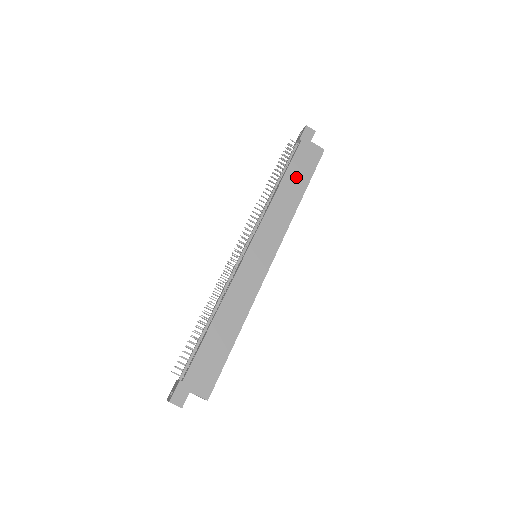
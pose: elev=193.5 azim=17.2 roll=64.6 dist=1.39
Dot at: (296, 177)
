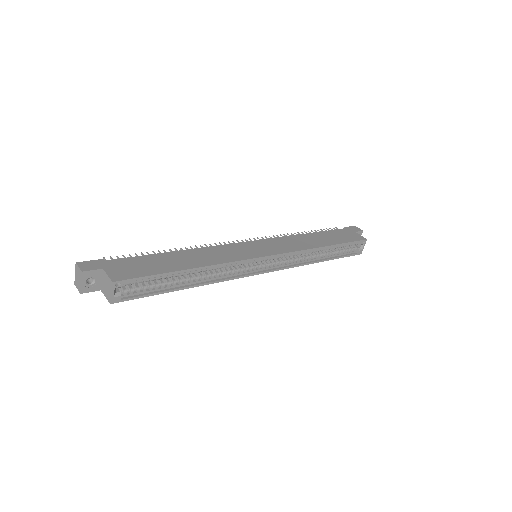
Dot at: (328, 237)
